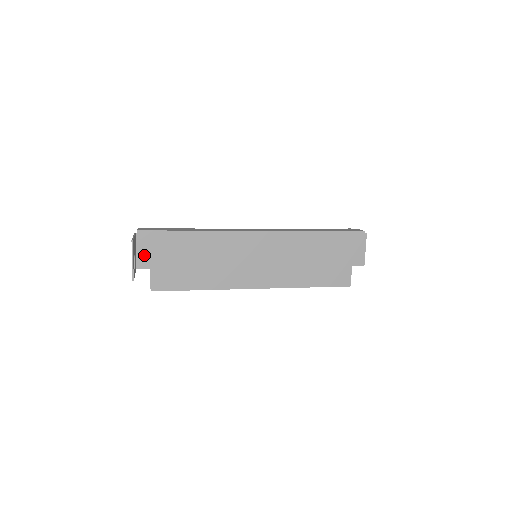
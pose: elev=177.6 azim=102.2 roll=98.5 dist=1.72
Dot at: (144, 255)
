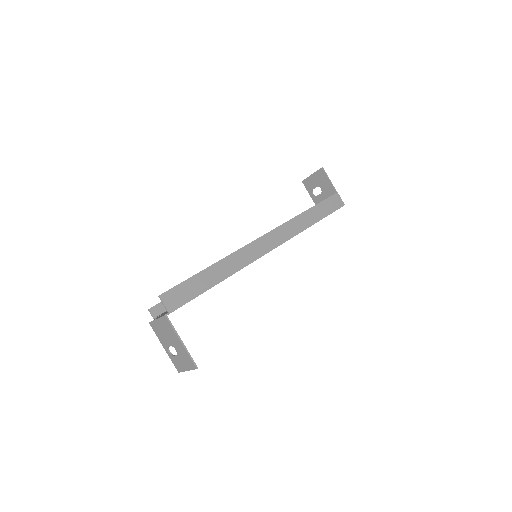
Dot at: occluded
